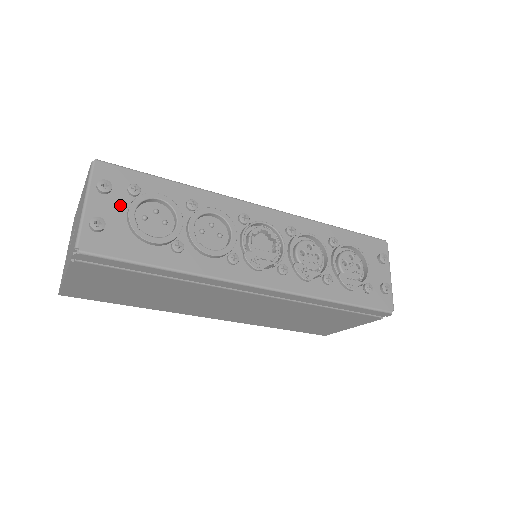
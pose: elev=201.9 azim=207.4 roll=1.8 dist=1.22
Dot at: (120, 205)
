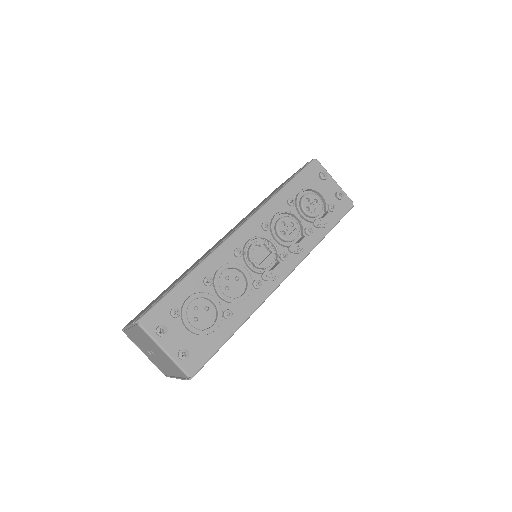
Dot at: (179, 329)
